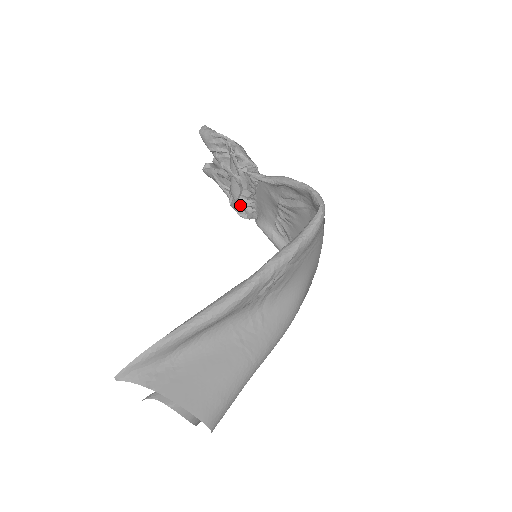
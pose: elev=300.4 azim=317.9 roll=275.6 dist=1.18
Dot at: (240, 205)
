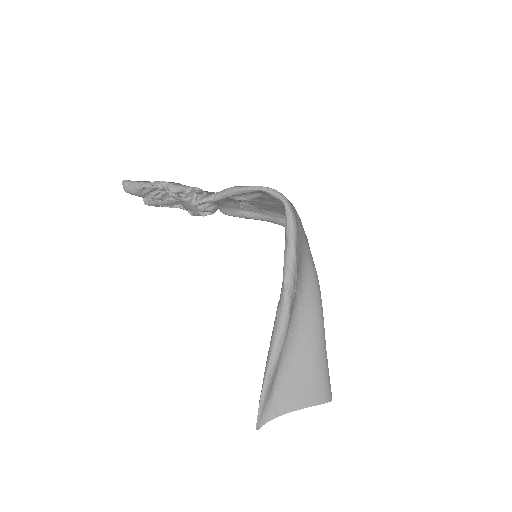
Dot at: occluded
